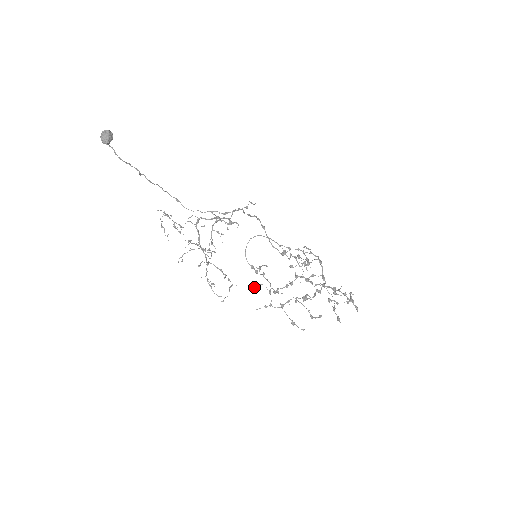
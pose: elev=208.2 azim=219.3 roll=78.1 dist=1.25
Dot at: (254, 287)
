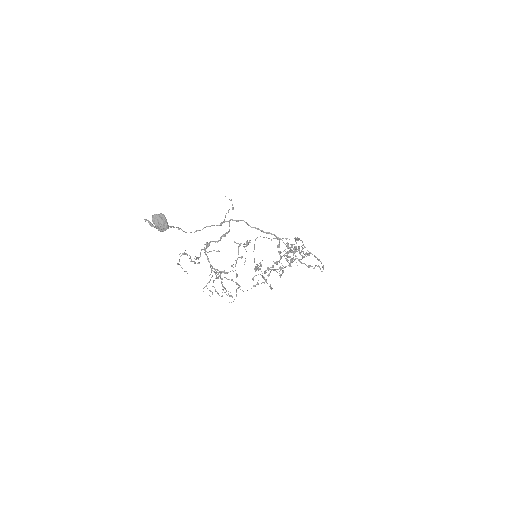
Dot at: (253, 279)
